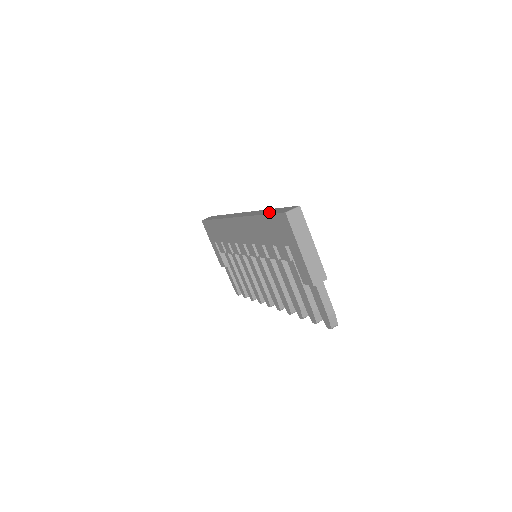
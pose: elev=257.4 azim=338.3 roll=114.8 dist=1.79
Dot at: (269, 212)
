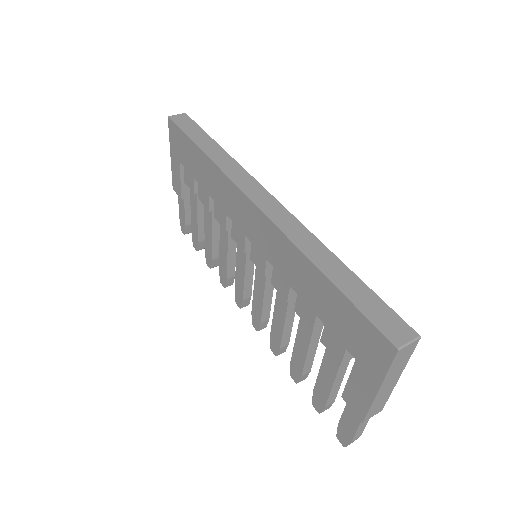
Dot at: (347, 288)
